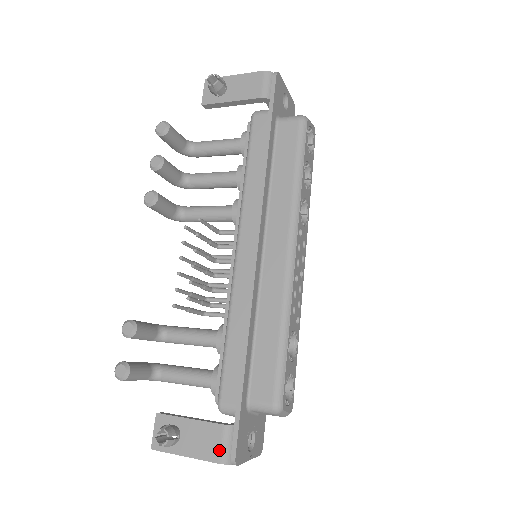
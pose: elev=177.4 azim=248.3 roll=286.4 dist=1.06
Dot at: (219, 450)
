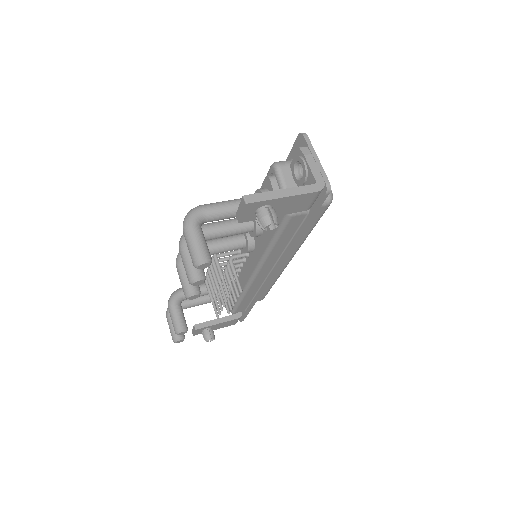
Dot at: (235, 323)
